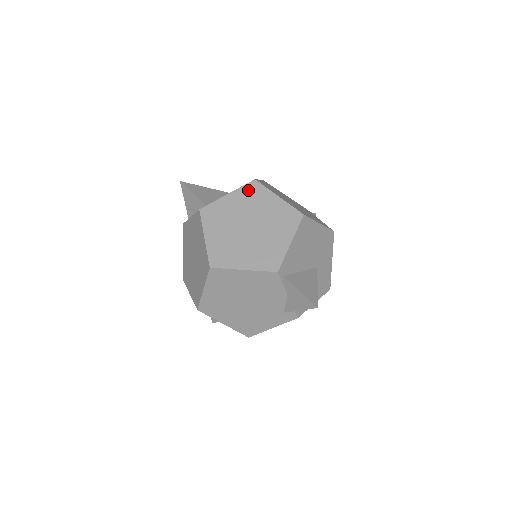
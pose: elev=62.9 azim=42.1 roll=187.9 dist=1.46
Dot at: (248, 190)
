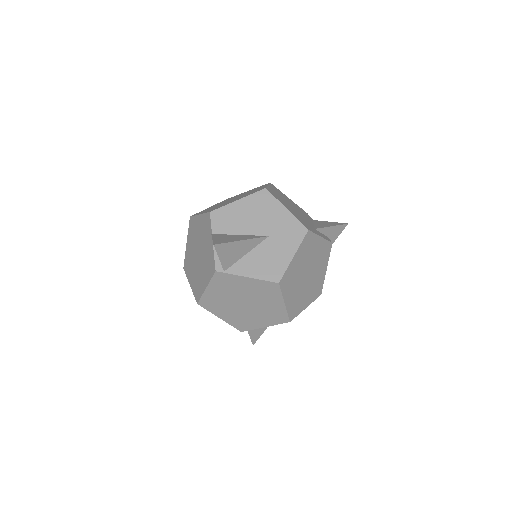
Dot at: (266, 286)
